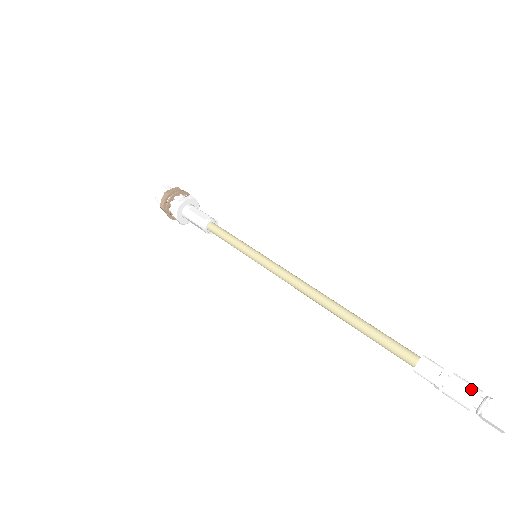
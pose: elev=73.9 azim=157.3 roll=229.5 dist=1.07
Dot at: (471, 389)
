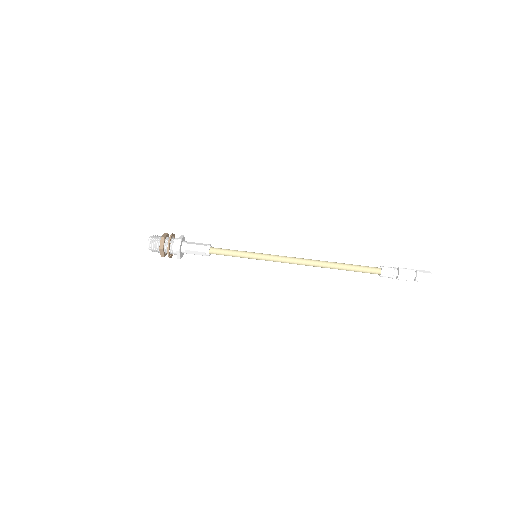
Dot at: (410, 275)
